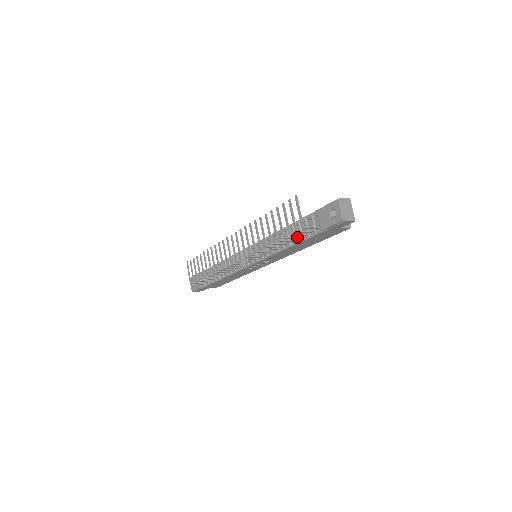
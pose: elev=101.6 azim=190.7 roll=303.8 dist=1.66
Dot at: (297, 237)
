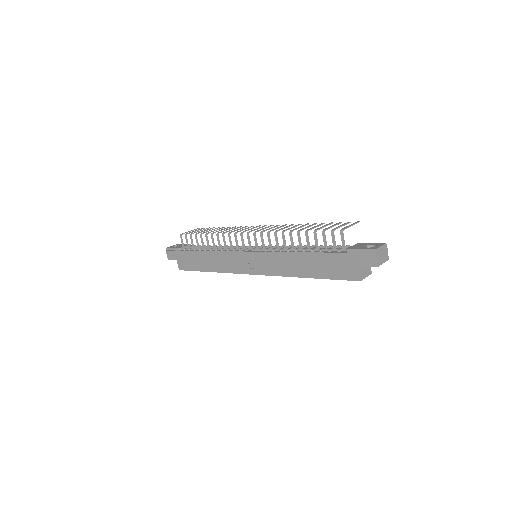
Dot at: occluded
